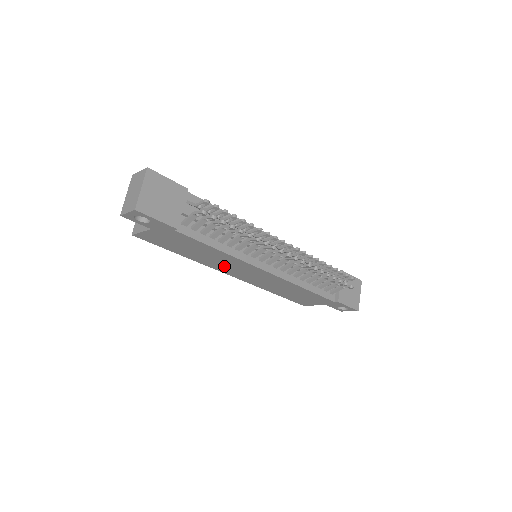
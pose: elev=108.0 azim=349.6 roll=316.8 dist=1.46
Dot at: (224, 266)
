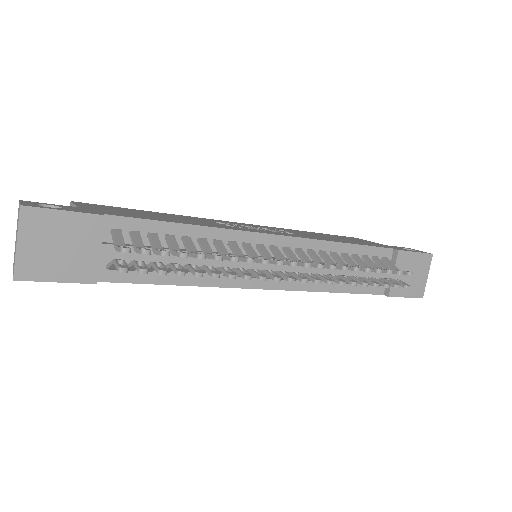
Dot at: occluded
